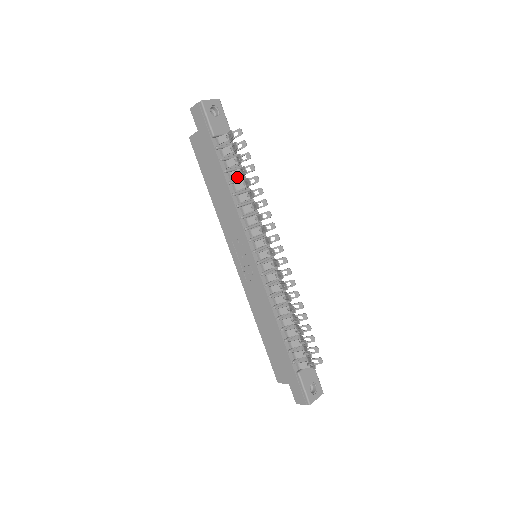
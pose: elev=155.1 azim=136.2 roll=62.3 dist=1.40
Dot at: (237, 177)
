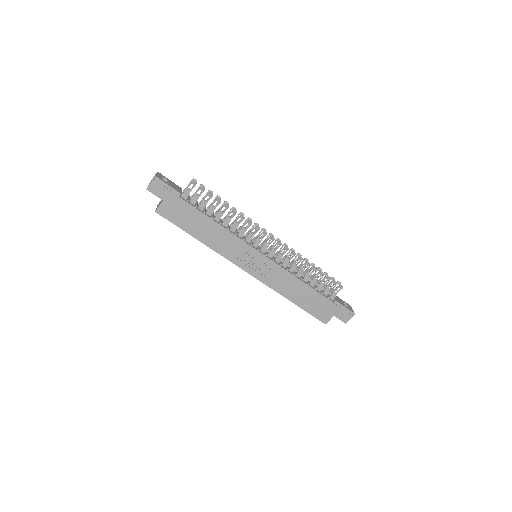
Dot at: occluded
